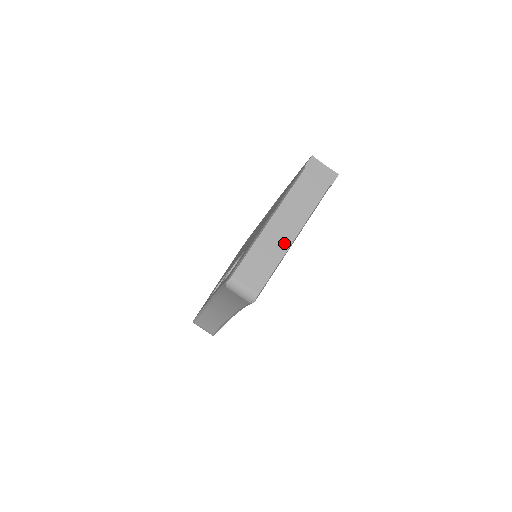
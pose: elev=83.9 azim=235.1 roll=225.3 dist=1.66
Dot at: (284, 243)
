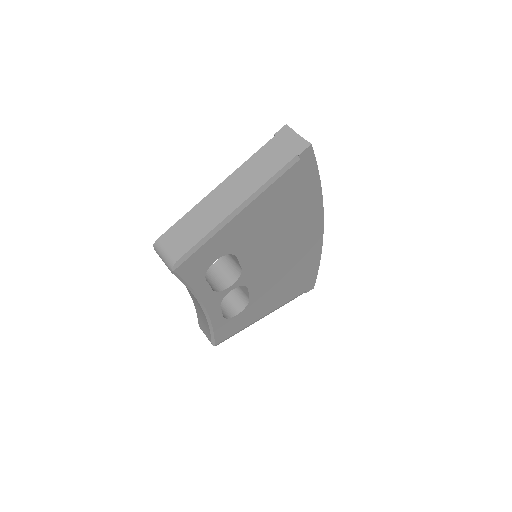
Dot at: (222, 212)
